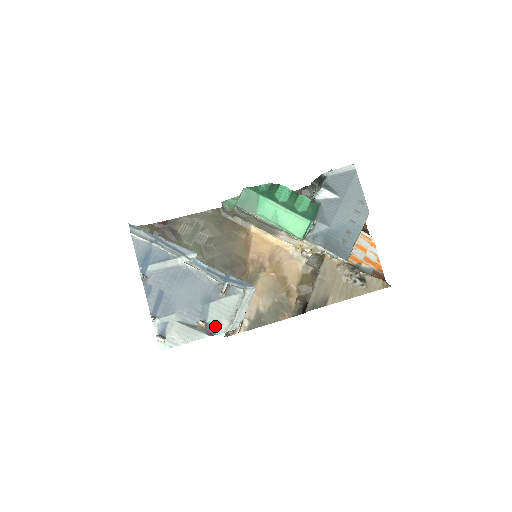
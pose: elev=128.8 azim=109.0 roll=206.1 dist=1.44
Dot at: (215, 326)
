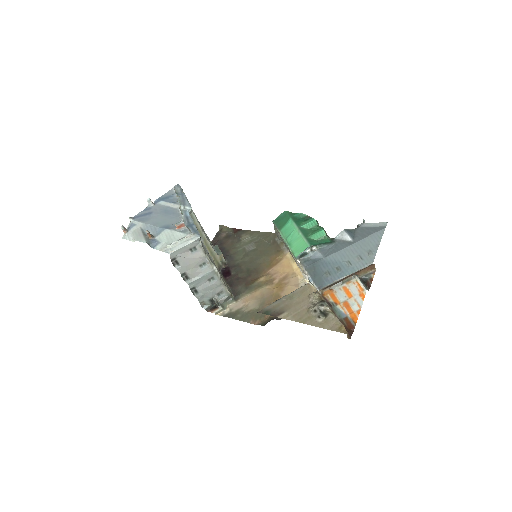
Dot at: (157, 243)
